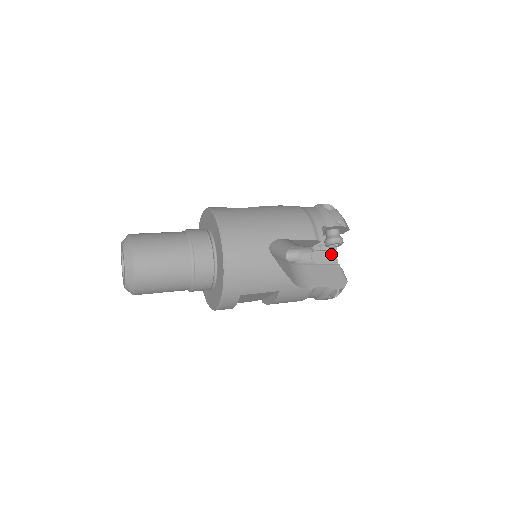
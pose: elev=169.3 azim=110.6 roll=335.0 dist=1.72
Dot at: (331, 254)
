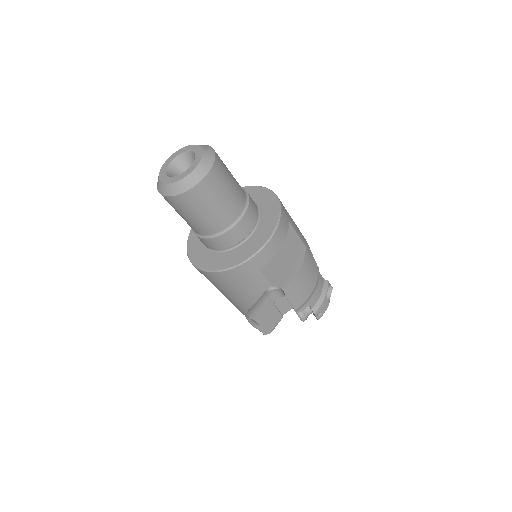
Dot at: occluded
